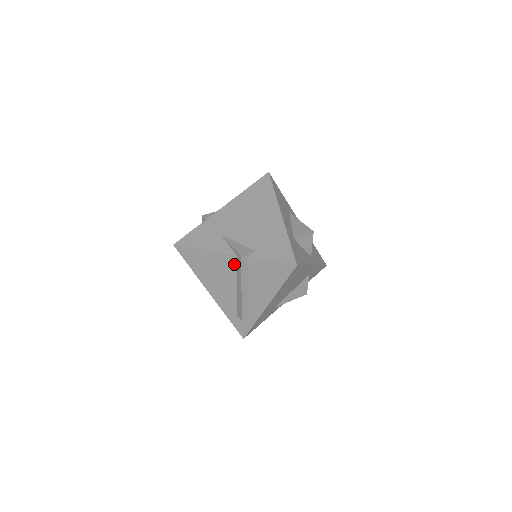
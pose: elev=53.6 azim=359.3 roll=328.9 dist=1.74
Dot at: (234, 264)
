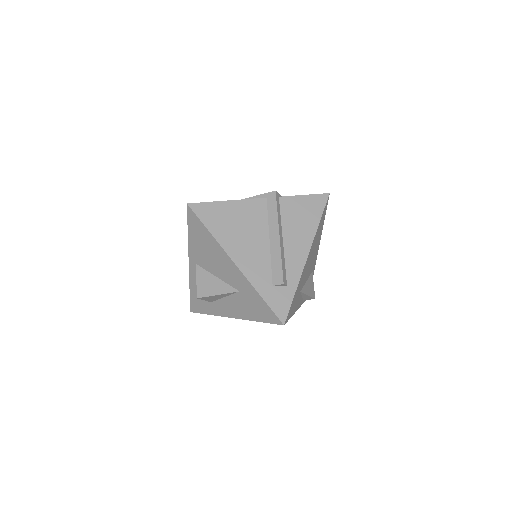
Dot at: (264, 210)
